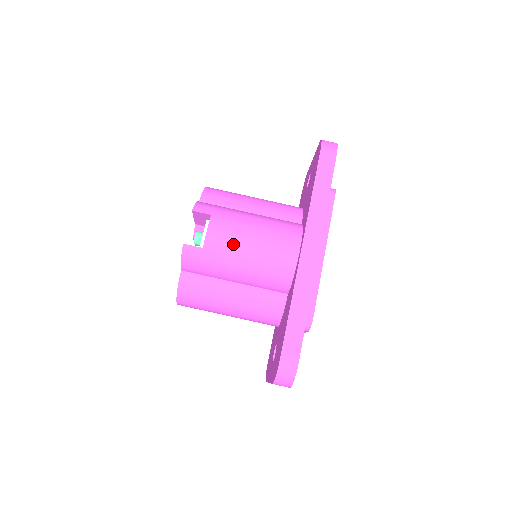
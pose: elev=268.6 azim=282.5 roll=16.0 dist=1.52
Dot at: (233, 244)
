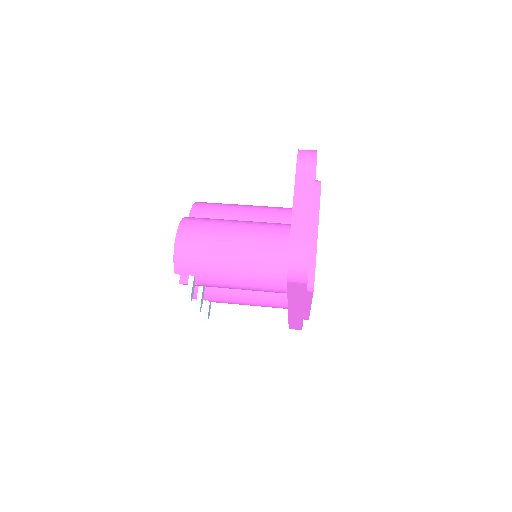
Dot at: occluded
